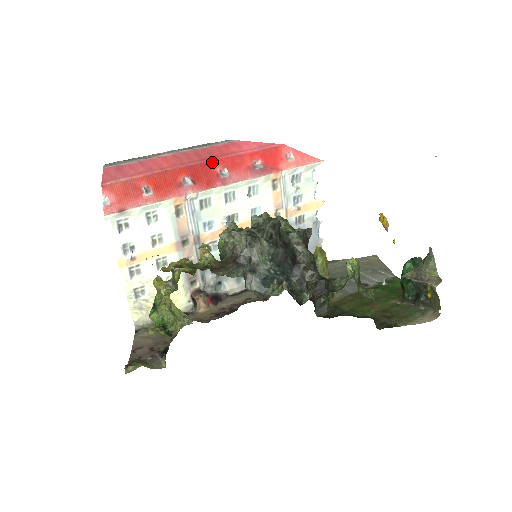
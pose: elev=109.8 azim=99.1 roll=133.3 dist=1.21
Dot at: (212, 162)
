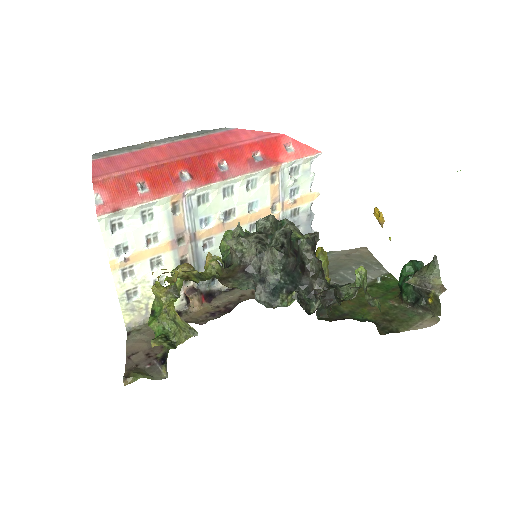
Dot at: (210, 154)
